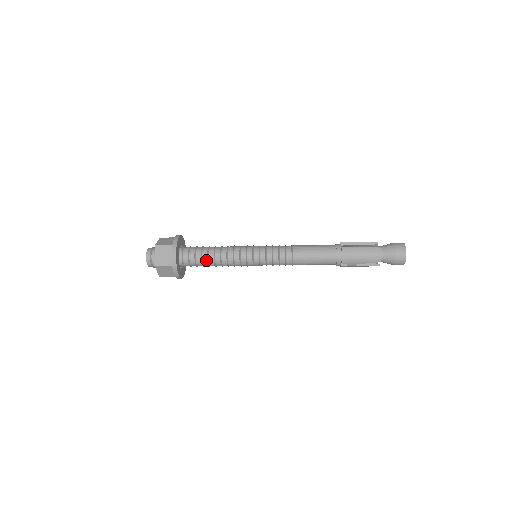
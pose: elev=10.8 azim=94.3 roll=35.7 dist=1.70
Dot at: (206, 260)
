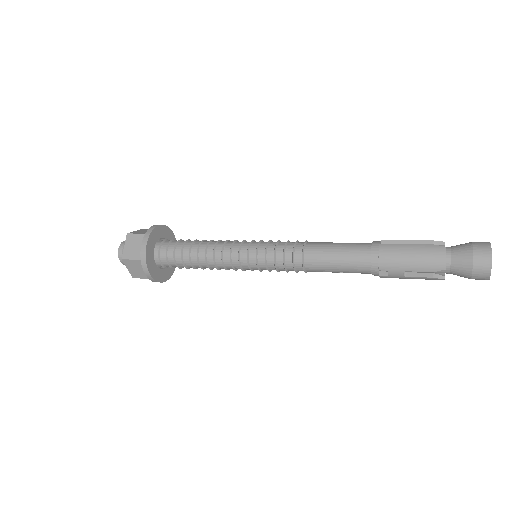
Dot at: (187, 257)
